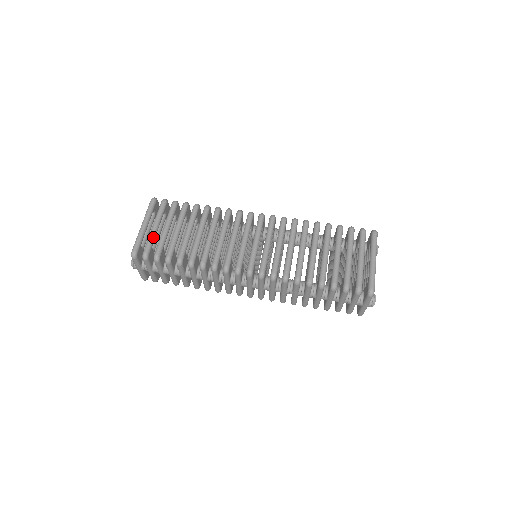
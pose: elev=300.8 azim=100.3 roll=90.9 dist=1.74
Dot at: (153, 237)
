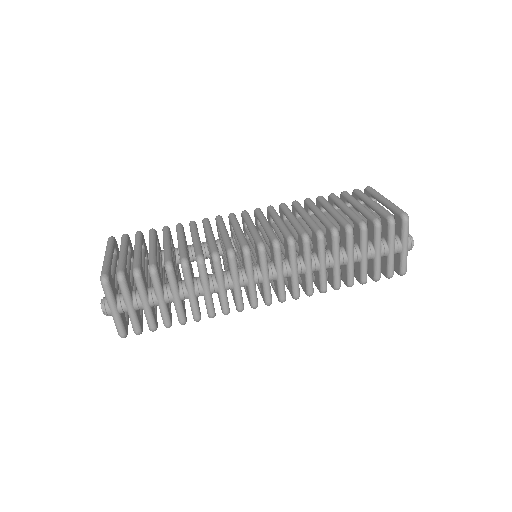
Dot at: (124, 259)
